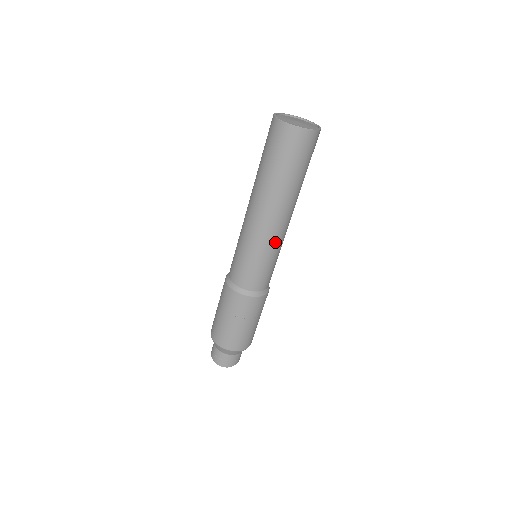
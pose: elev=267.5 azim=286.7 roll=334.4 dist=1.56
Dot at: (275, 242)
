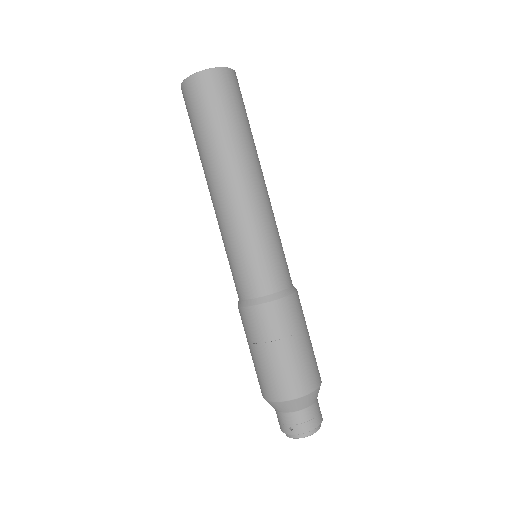
Dot at: (267, 213)
